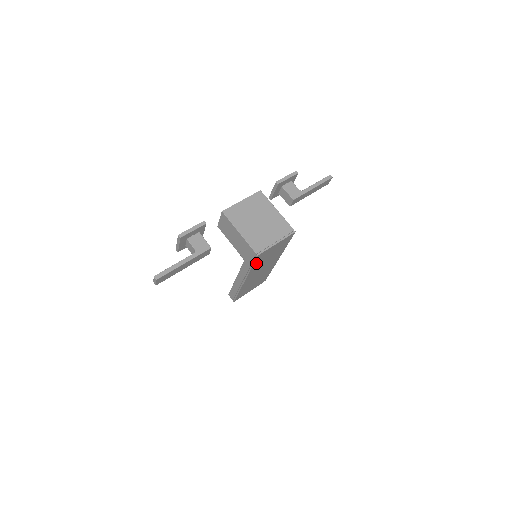
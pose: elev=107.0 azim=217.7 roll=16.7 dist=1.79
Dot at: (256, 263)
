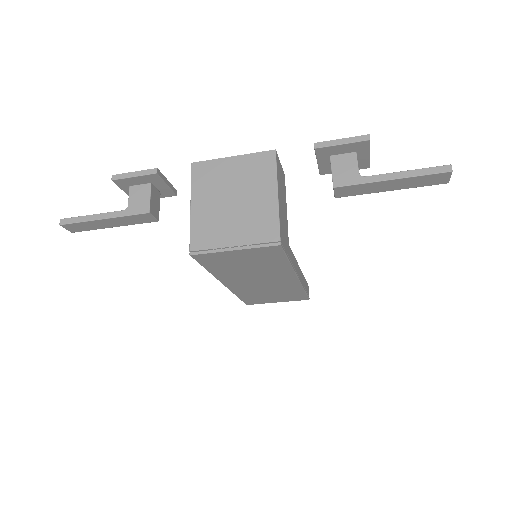
Dot at: (212, 266)
